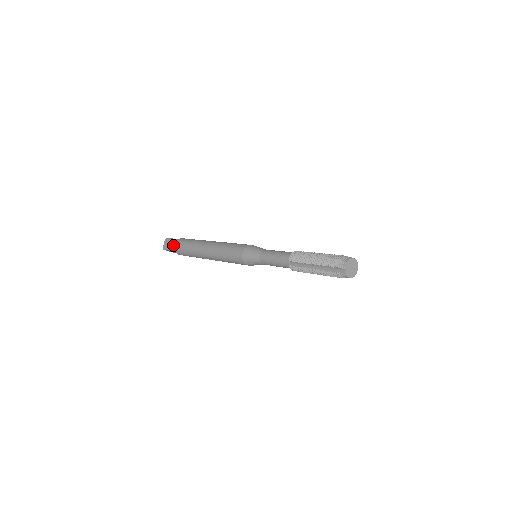
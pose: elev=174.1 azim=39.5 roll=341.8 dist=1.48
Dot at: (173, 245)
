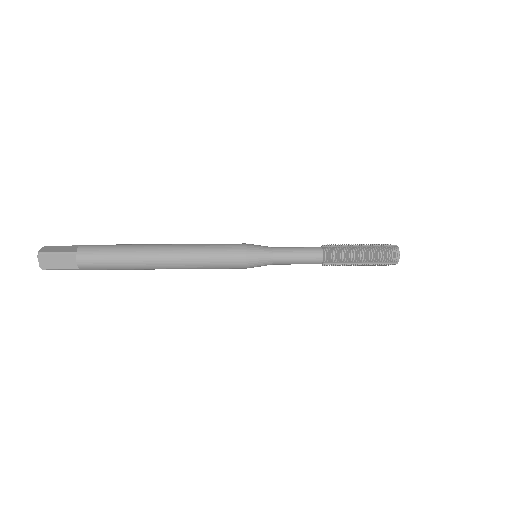
Dot at: (69, 262)
